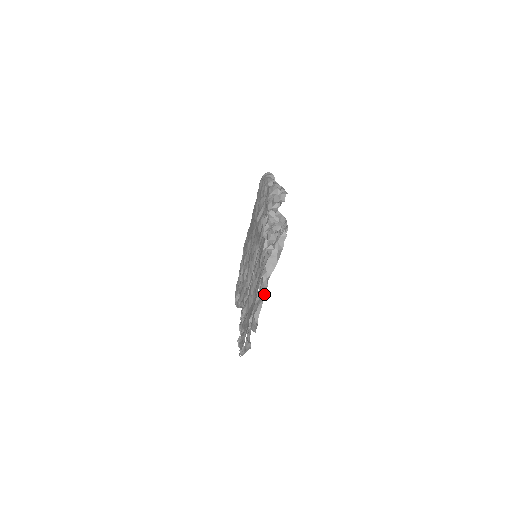
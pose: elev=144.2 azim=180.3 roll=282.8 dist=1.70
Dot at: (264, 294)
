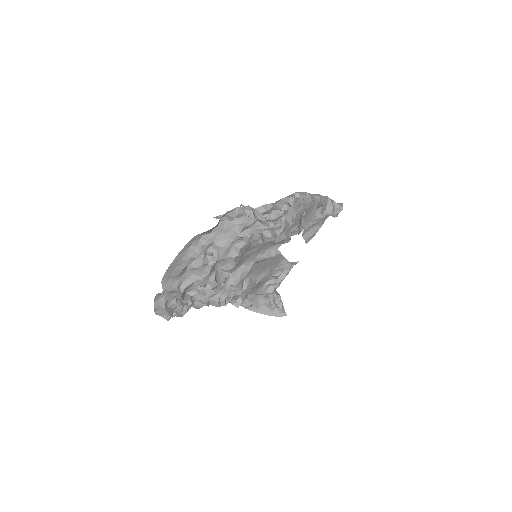
Dot at: (202, 268)
